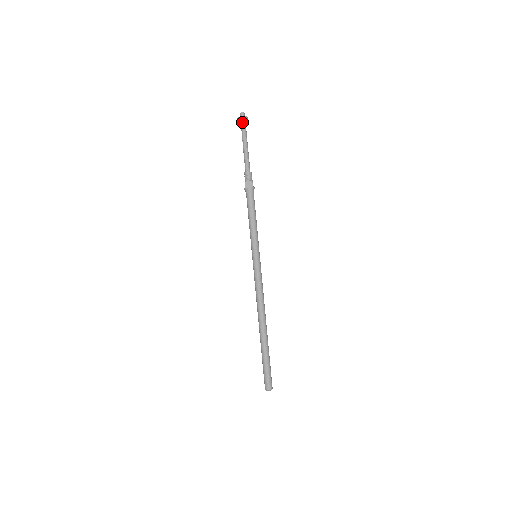
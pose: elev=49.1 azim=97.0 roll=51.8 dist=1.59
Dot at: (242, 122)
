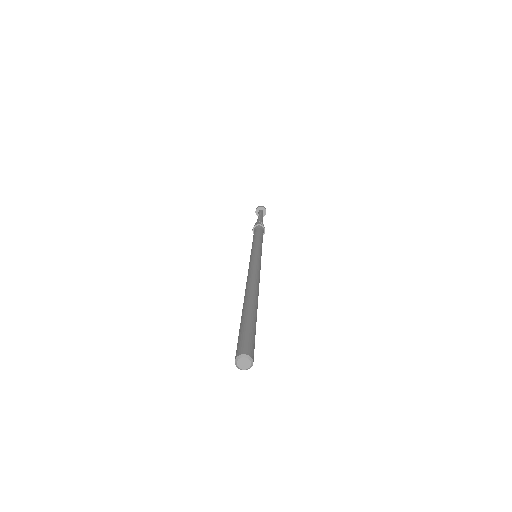
Dot at: (262, 210)
